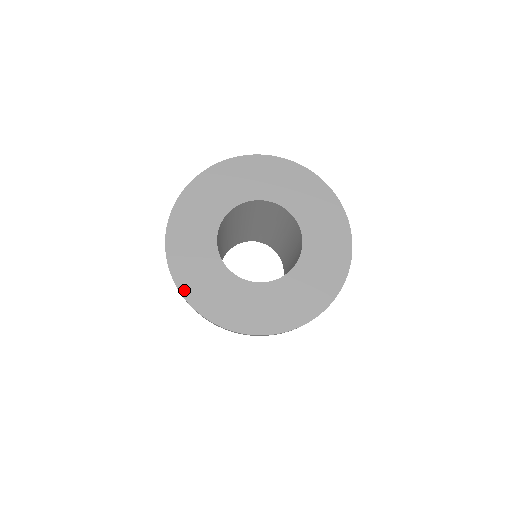
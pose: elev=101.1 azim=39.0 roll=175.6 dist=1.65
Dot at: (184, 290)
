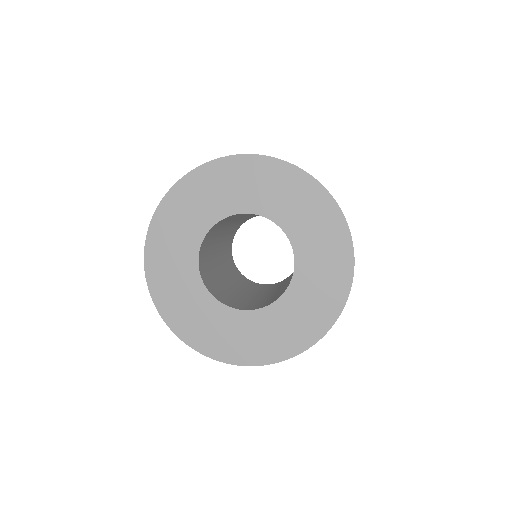
Dot at: (180, 333)
